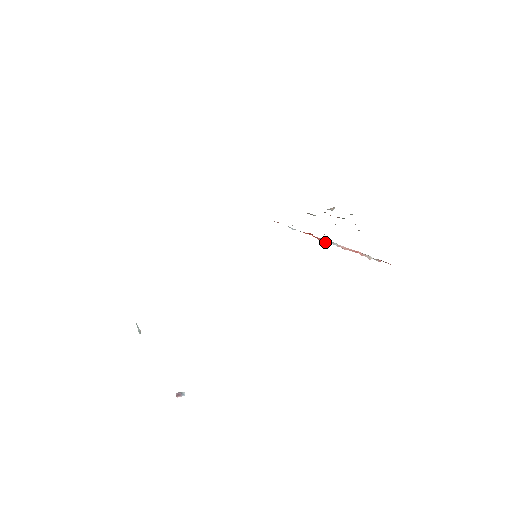
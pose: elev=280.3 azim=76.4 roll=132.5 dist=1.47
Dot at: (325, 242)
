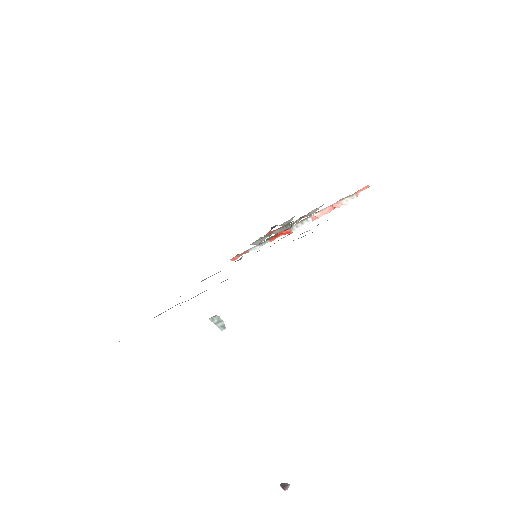
Dot at: (297, 230)
